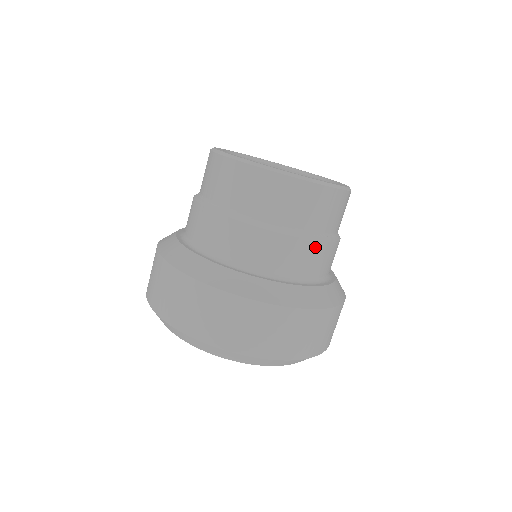
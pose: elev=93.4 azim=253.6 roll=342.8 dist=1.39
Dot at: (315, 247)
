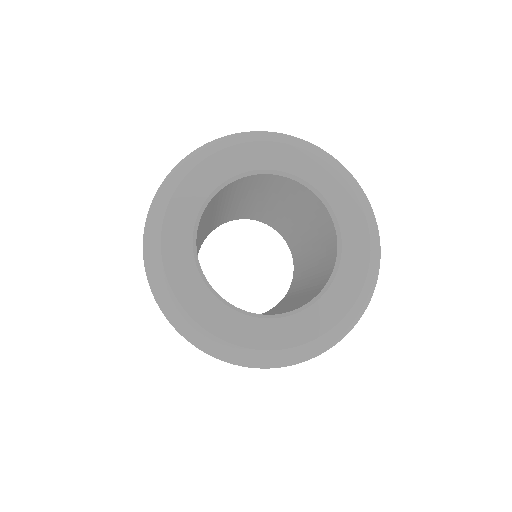
Dot at: occluded
